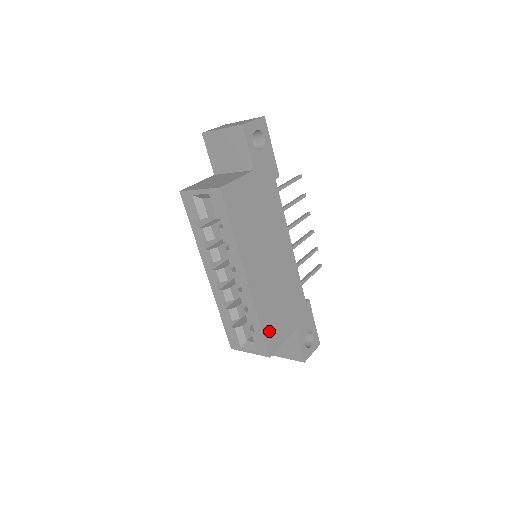
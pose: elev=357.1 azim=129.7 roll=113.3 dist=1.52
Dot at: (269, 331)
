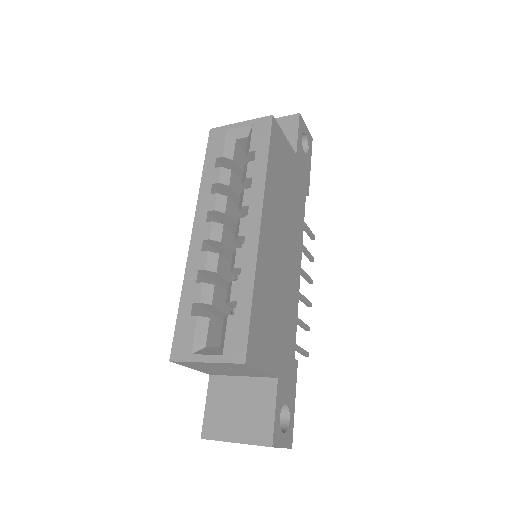
Dot at: (256, 325)
